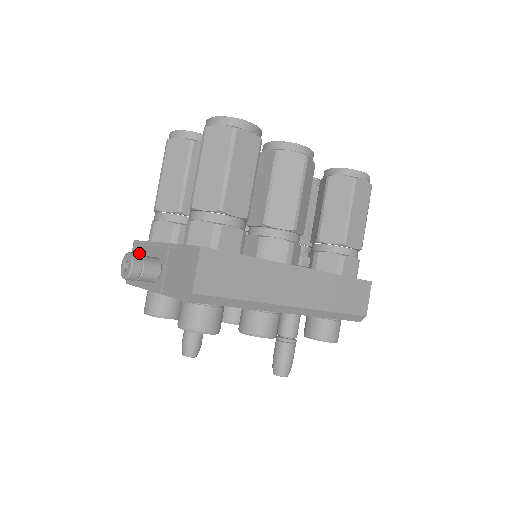
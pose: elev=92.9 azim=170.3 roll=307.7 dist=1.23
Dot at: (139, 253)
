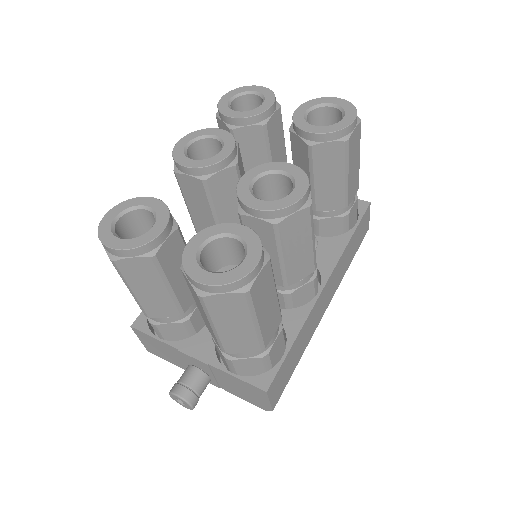
Dot at: (152, 343)
